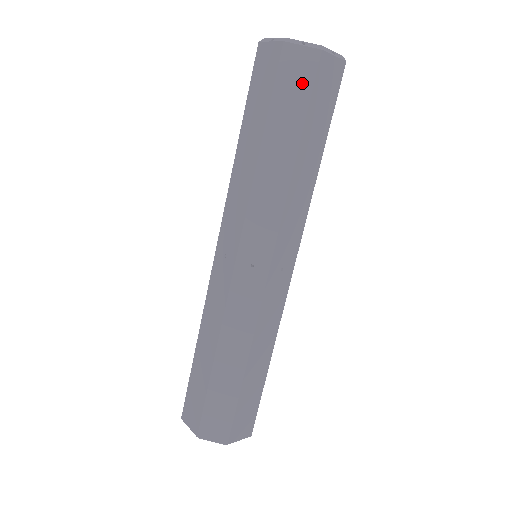
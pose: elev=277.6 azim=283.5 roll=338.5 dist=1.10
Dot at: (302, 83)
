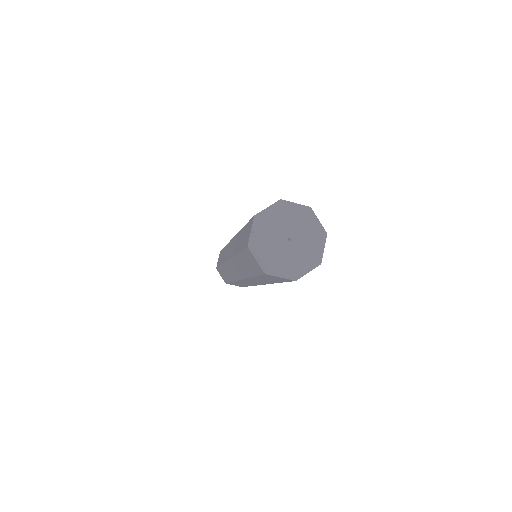
Dot at: (280, 280)
